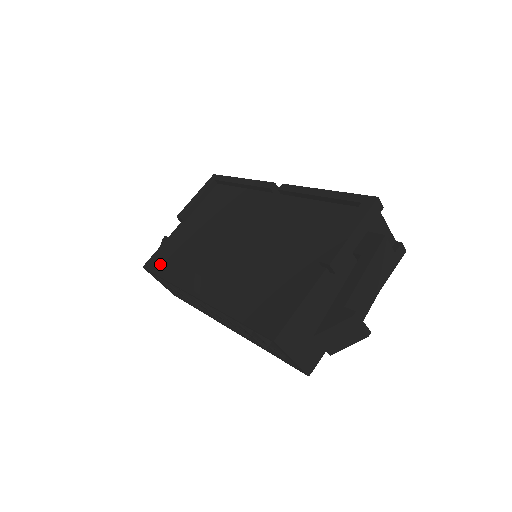
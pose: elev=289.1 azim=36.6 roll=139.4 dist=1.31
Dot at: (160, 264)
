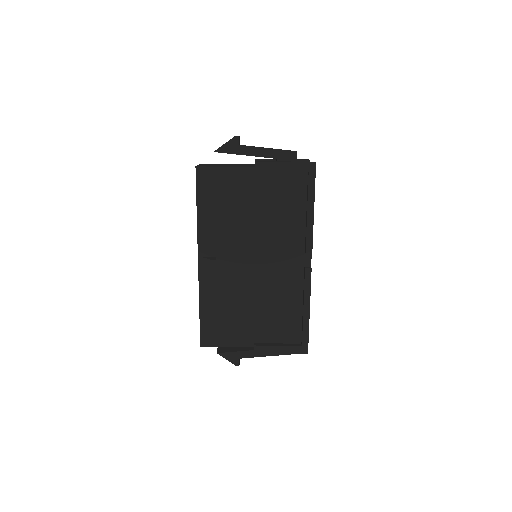
Dot at: (206, 190)
